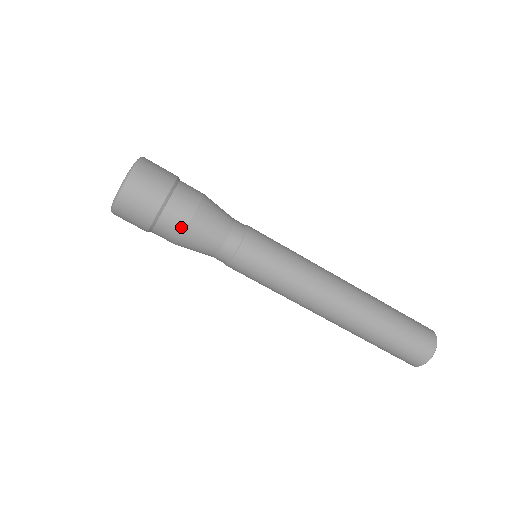
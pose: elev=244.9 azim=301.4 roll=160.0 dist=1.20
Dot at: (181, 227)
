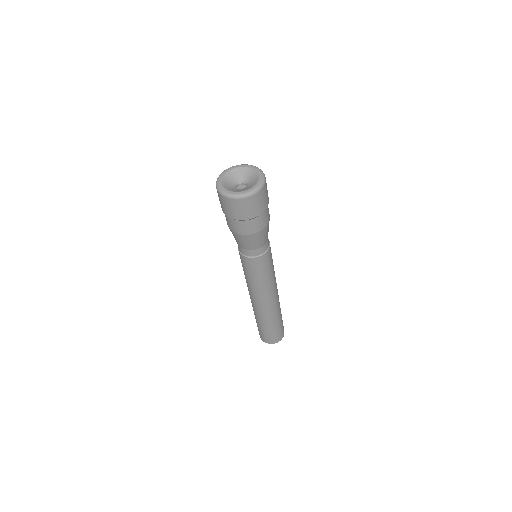
Dot at: (229, 226)
